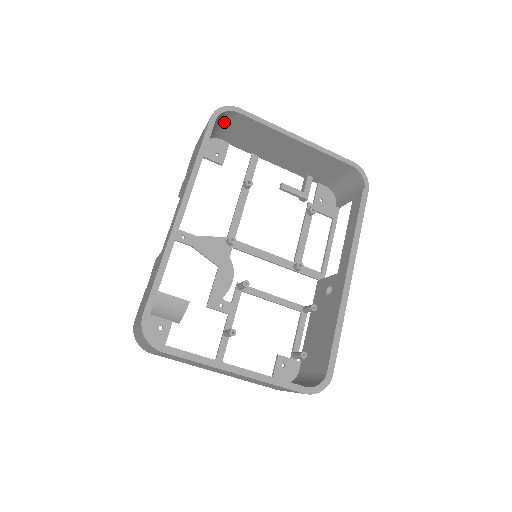
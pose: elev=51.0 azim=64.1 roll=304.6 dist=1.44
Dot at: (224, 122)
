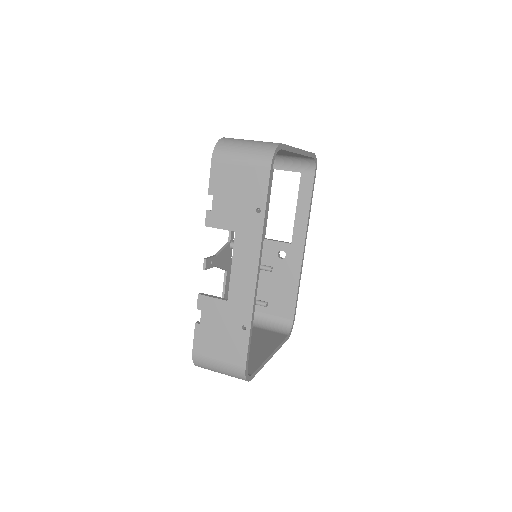
Dot at: occluded
